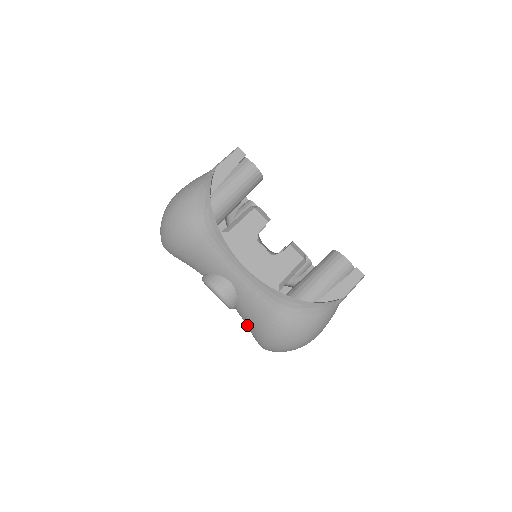
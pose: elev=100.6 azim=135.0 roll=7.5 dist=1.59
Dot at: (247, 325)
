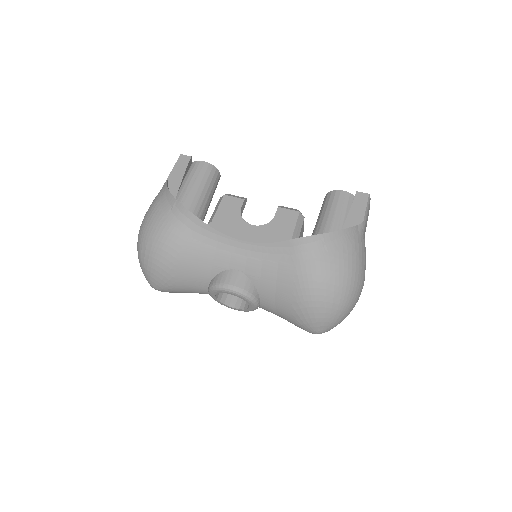
Dot at: (283, 314)
